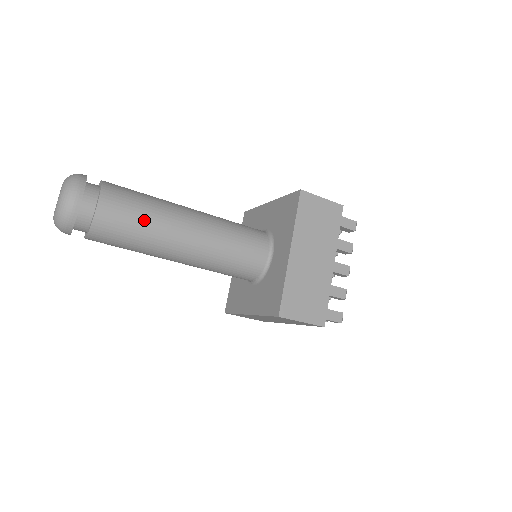
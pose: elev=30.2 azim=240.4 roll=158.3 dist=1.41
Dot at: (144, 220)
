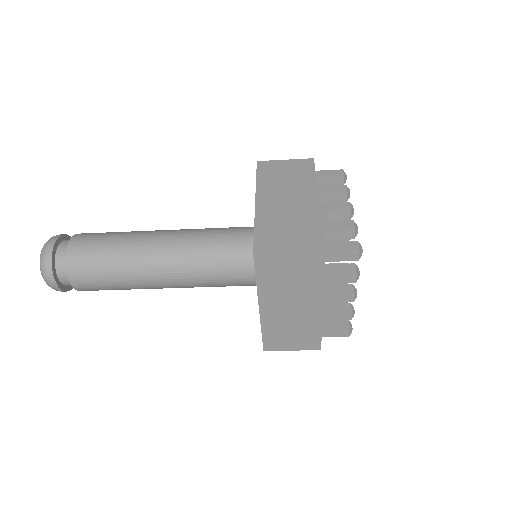
Dot at: (112, 241)
